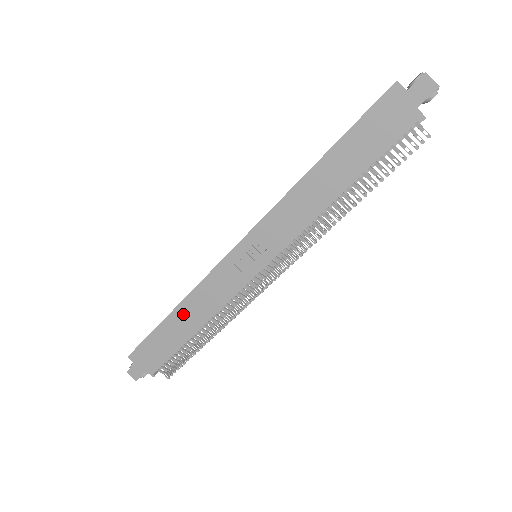
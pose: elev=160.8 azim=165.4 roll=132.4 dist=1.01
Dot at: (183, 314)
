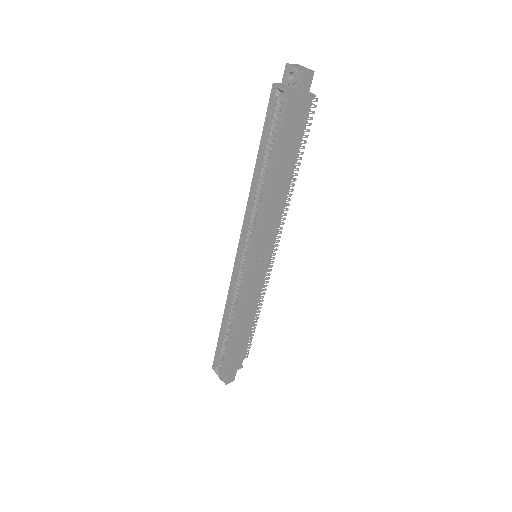
Dot at: (239, 327)
